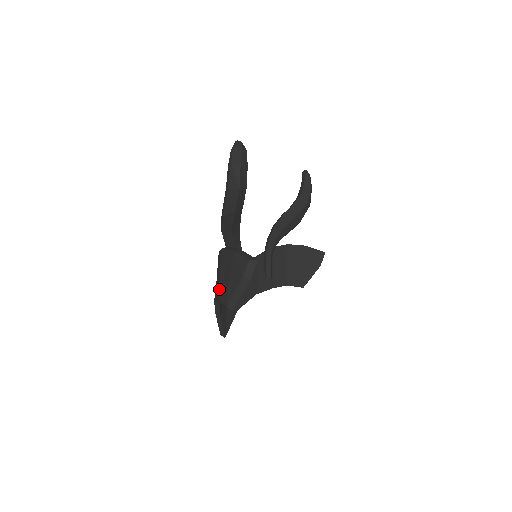
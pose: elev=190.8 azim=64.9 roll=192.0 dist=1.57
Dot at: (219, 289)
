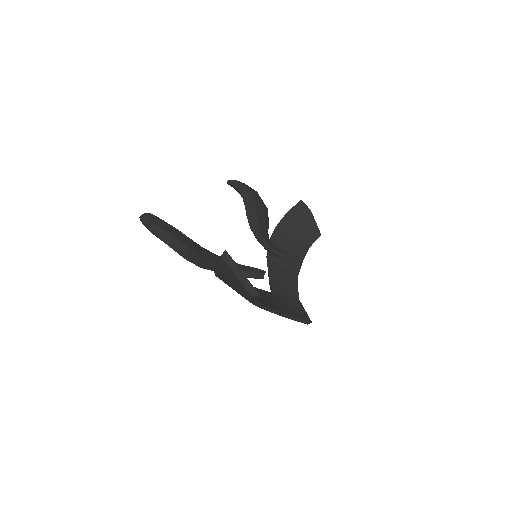
Dot at: occluded
